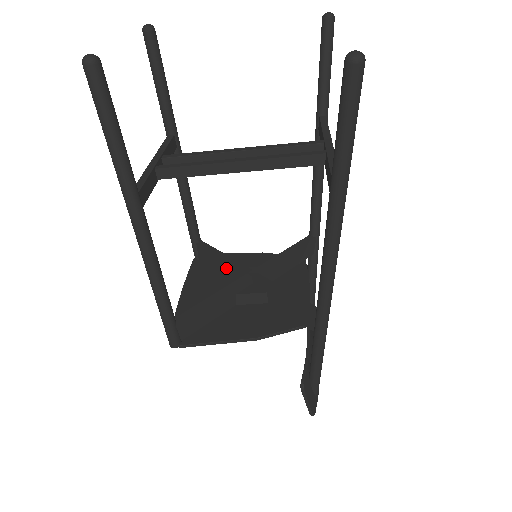
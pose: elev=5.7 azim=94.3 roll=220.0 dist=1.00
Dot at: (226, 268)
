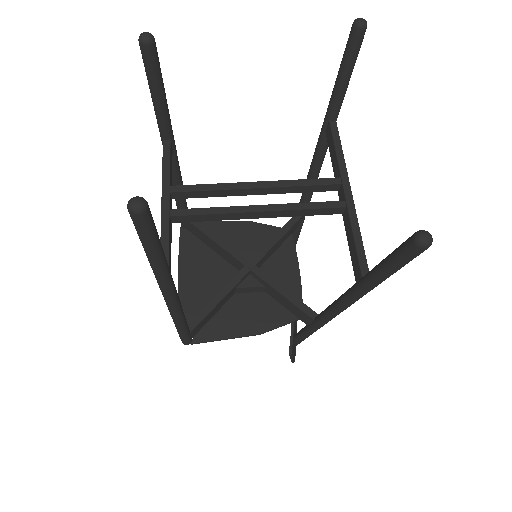
Dot at: (220, 251)
